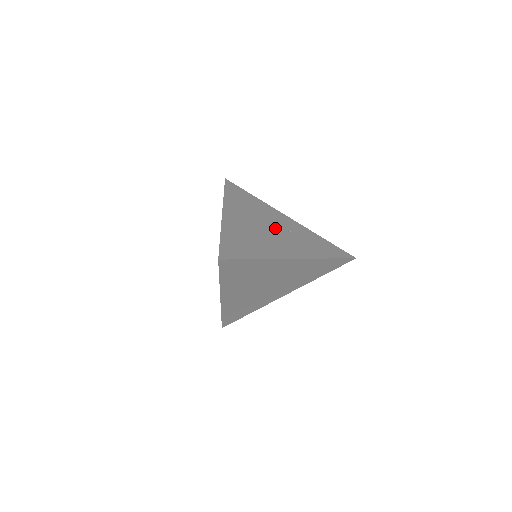
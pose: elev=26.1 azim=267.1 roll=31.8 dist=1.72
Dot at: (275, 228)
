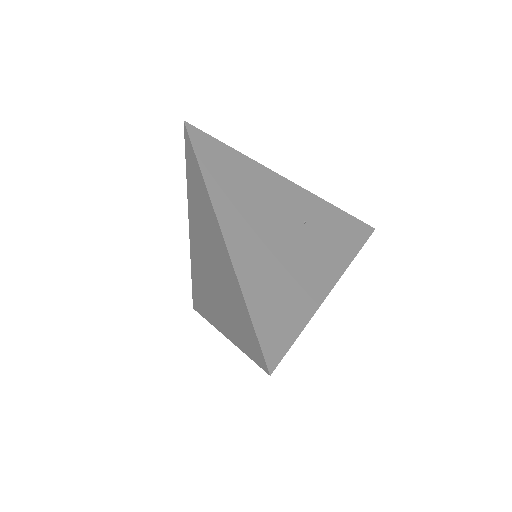
Dot at: (289, 226)
